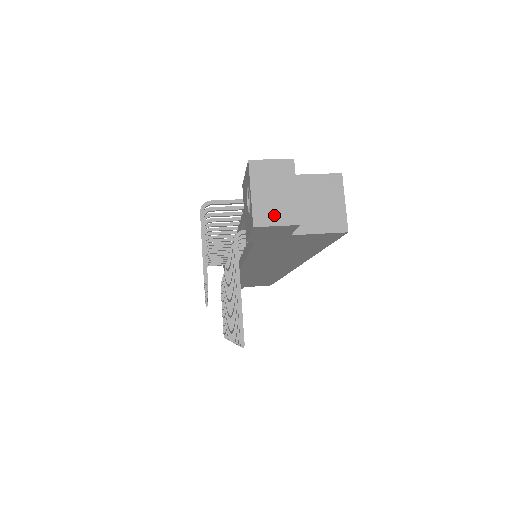
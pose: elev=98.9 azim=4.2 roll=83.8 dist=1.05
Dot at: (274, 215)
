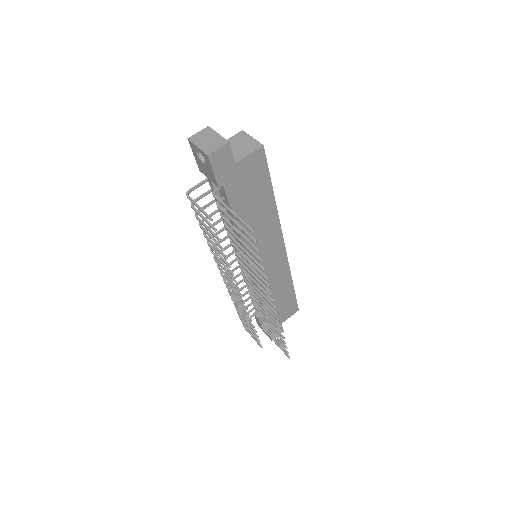
Dot at: (214, 146)
